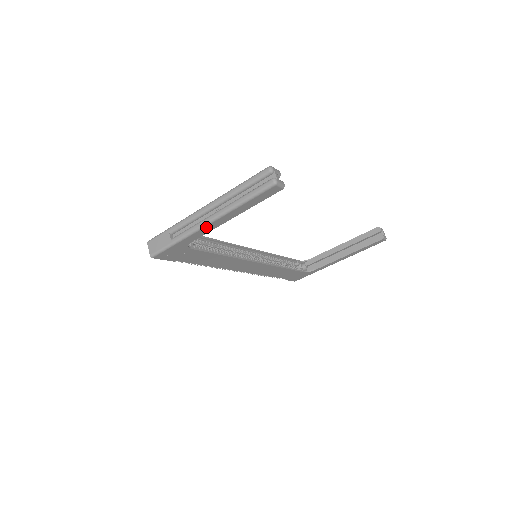
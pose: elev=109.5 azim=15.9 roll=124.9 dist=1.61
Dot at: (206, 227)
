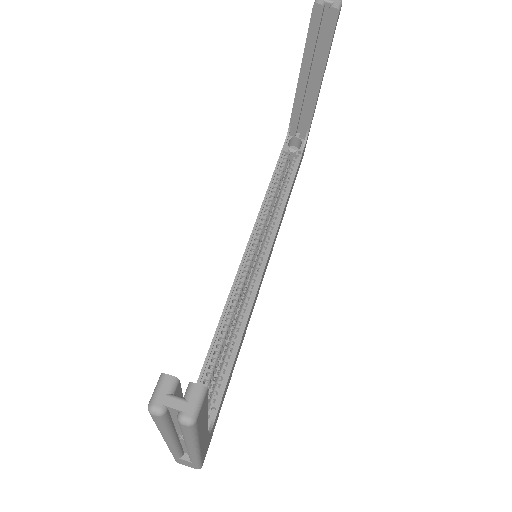
Dot at: (201, 448)
